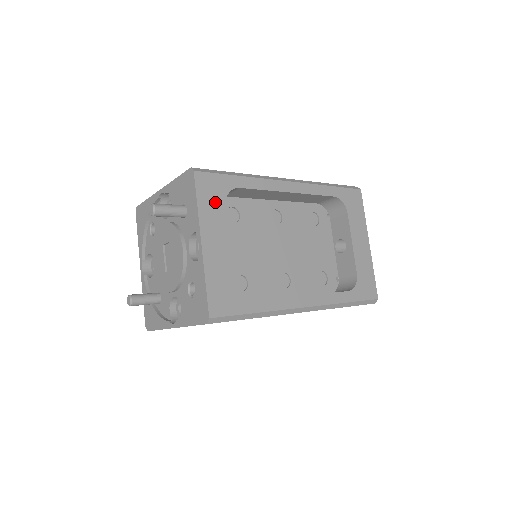
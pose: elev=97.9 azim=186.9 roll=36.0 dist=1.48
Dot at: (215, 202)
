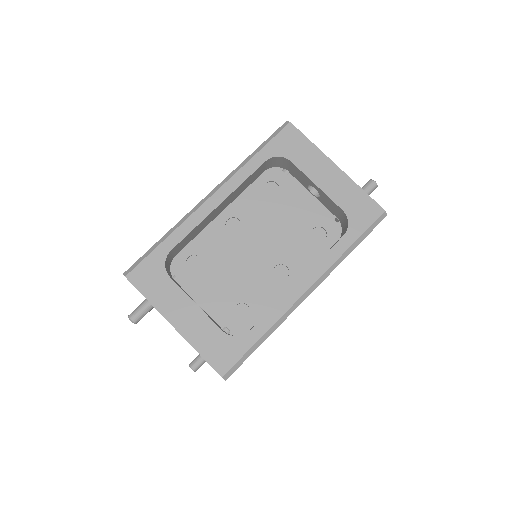
Dot at: (160, 284)
